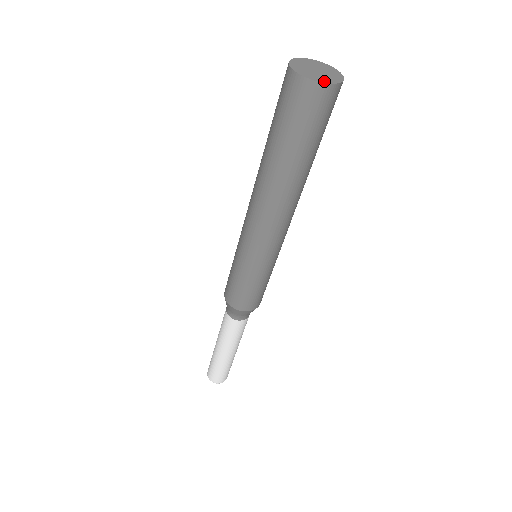
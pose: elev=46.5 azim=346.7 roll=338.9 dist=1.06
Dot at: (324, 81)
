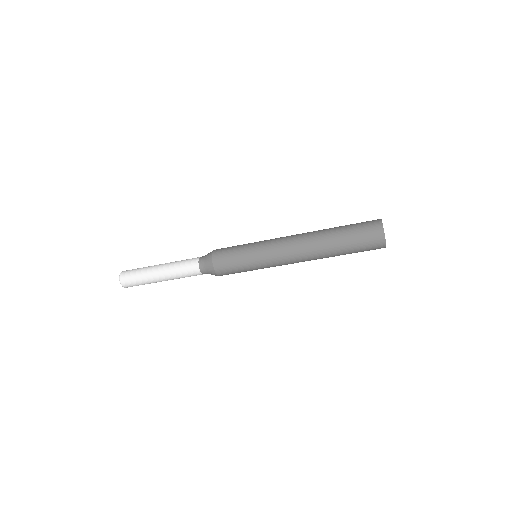
Dot at: occluded
